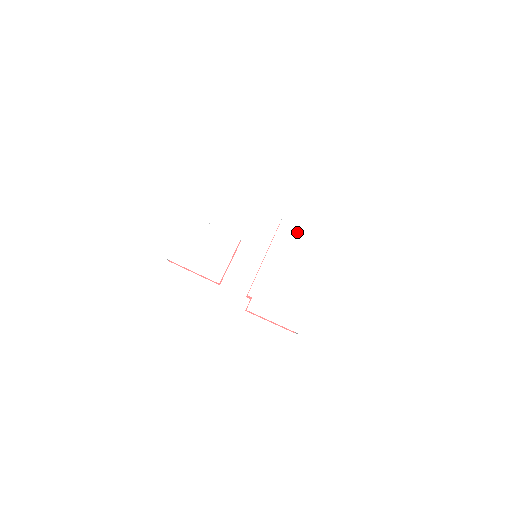
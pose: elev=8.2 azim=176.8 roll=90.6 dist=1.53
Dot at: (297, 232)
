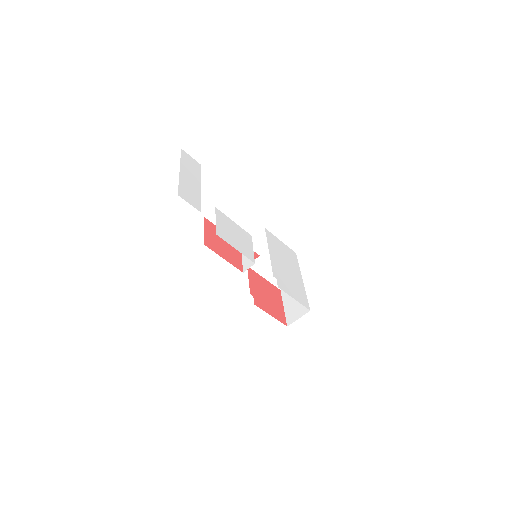
Dot at: (276, 242)
